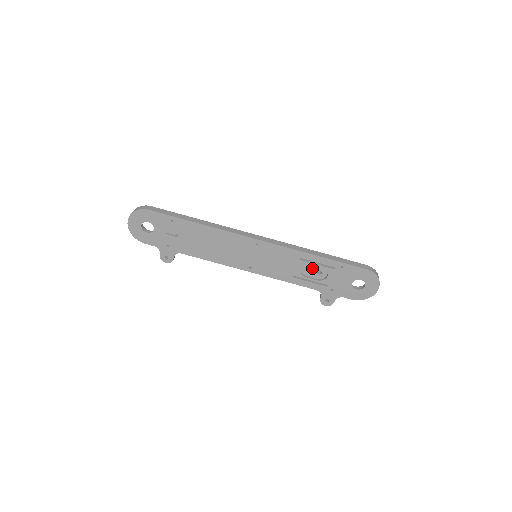
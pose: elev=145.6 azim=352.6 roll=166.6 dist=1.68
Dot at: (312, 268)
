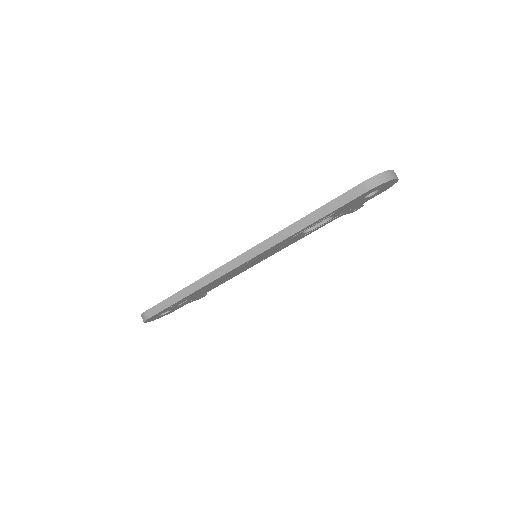
Dot at: occluded
